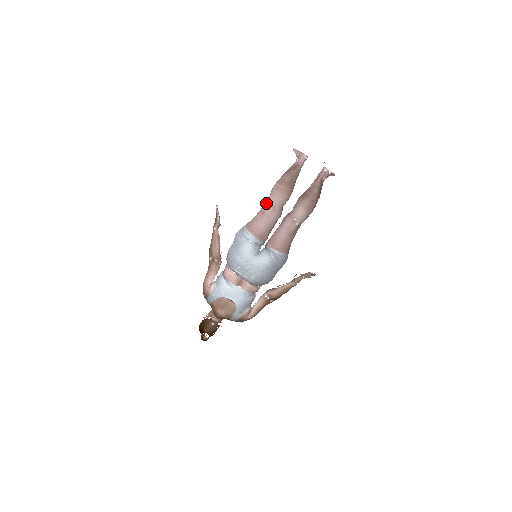
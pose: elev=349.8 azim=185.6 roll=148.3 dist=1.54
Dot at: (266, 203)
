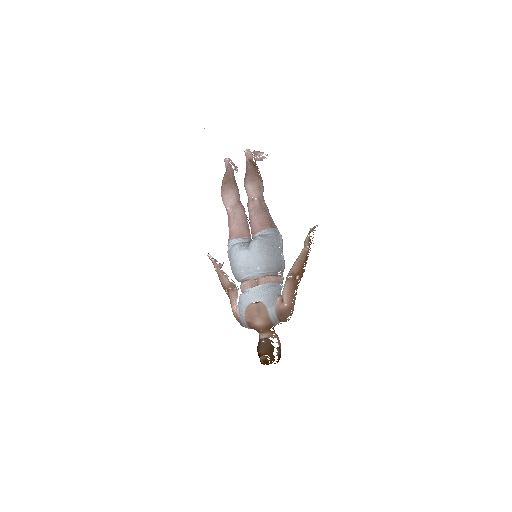
Dot at: occluded
